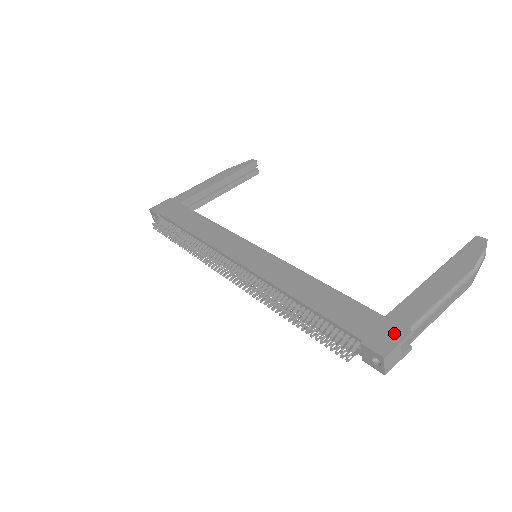
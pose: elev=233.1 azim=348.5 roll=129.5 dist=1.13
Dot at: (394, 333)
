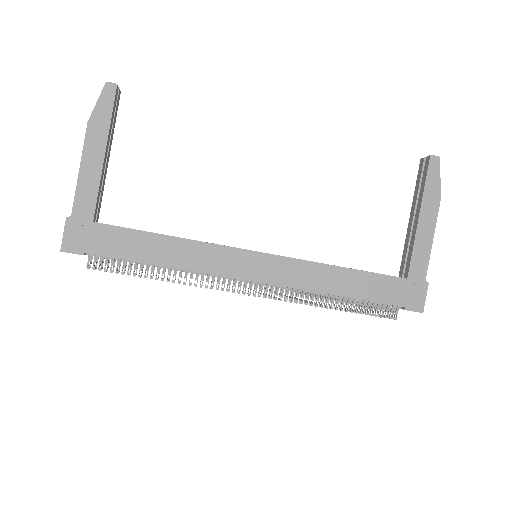
Dot at: (420, 290)
